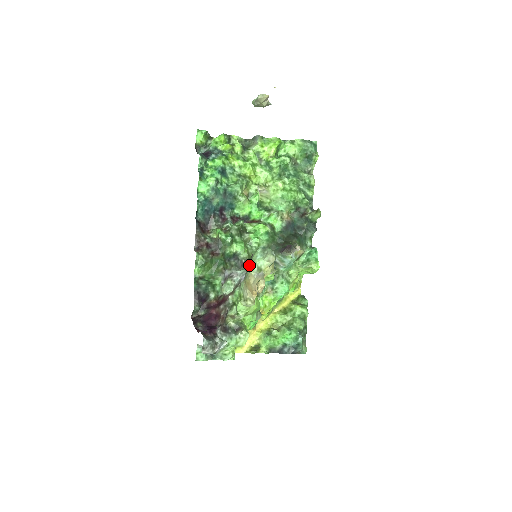
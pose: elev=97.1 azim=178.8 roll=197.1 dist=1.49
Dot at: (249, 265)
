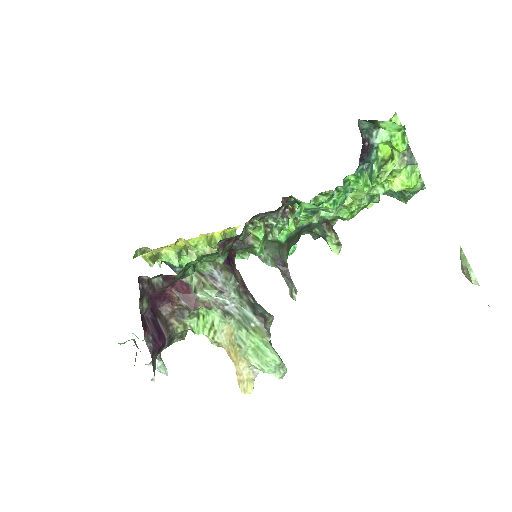
Dot at: (255, 345)
